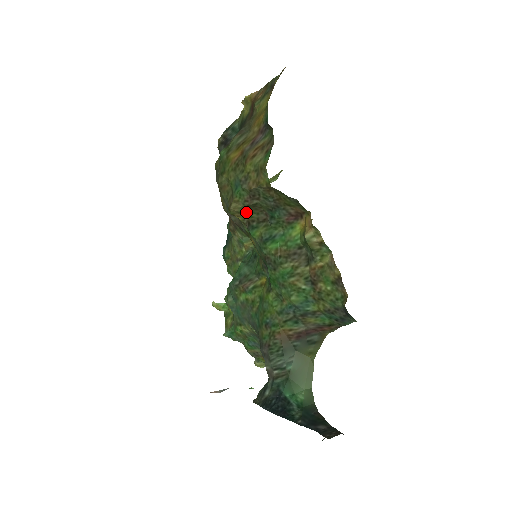
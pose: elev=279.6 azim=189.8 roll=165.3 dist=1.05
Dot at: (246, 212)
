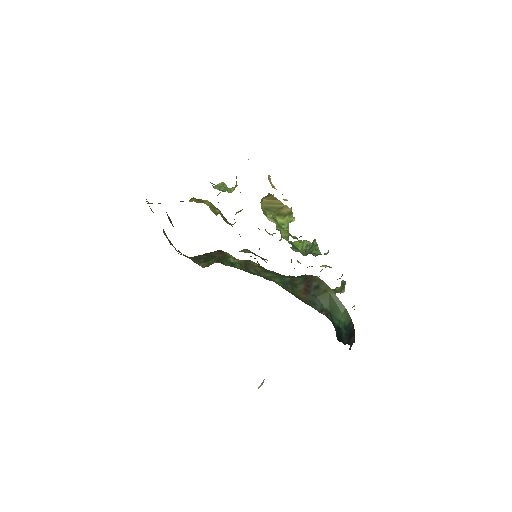
Dot at: (210, 262)
